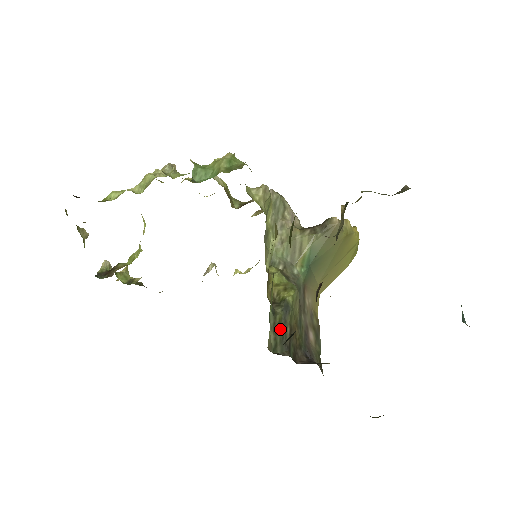
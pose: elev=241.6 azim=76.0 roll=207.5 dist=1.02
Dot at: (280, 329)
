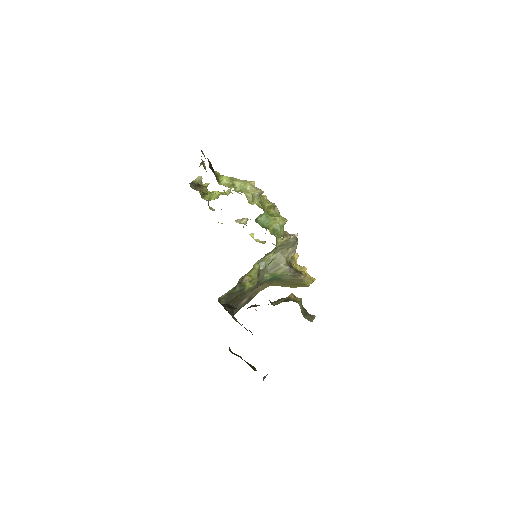
Dot at: (231, 295)
